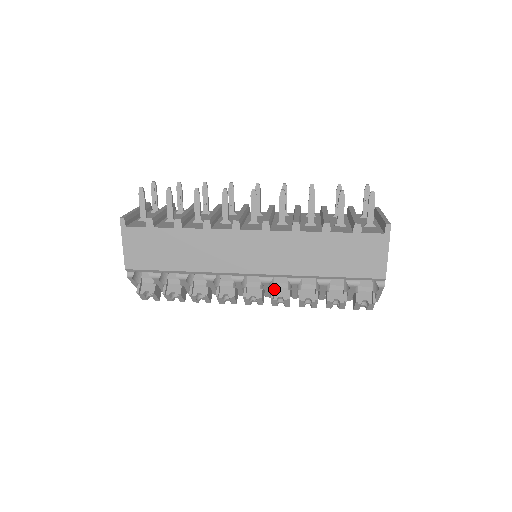
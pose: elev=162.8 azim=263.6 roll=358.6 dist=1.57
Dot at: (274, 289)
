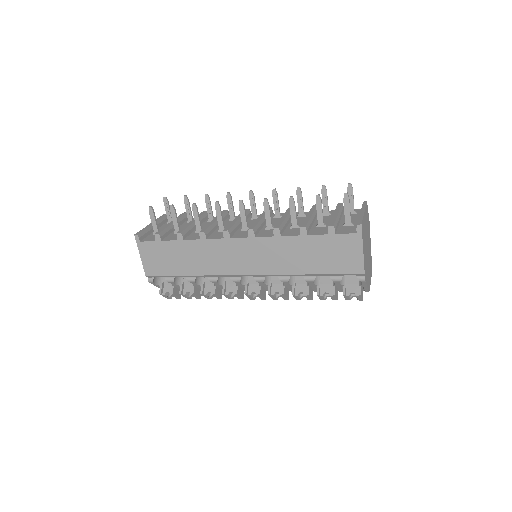
Dot at: (271, 285)
